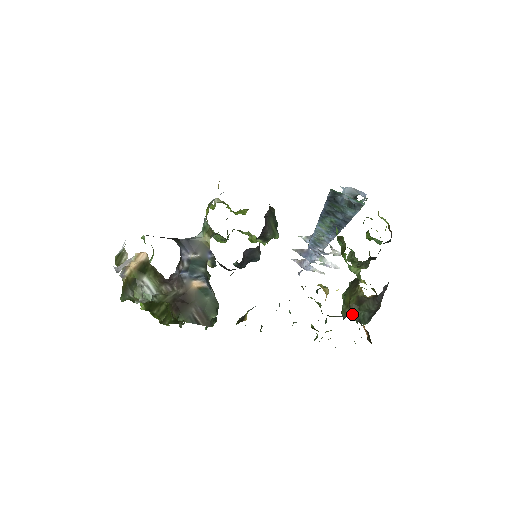
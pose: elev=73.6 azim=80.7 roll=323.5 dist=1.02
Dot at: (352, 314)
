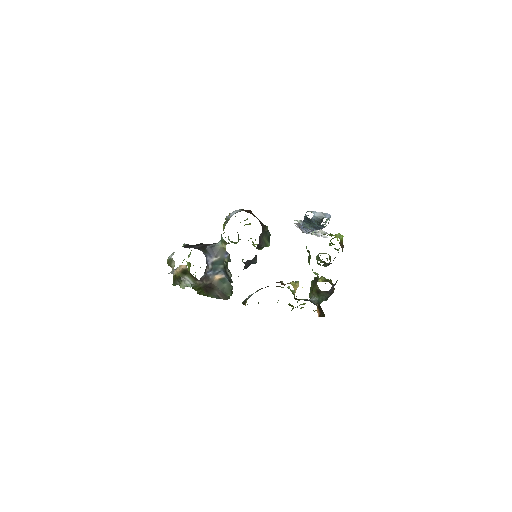
Dot at: (314, 298)
